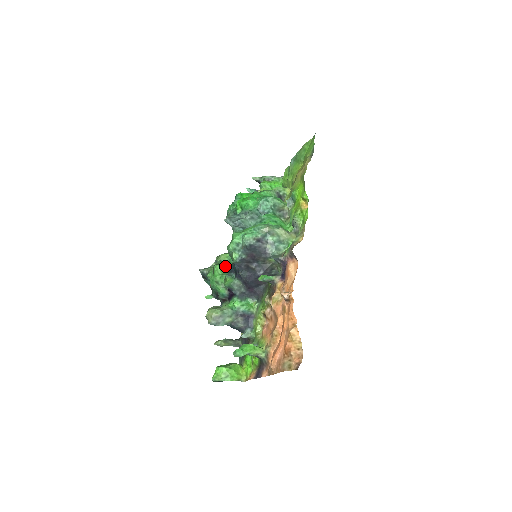
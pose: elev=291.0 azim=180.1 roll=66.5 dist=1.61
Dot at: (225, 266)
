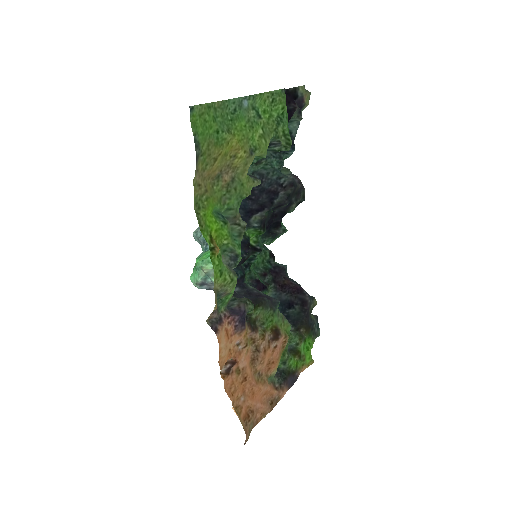
Dot at: occluded
